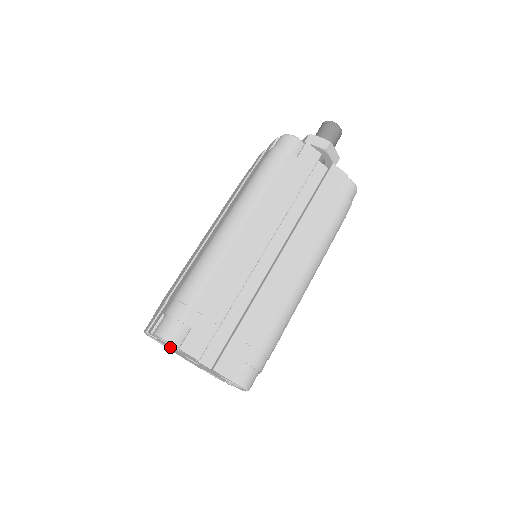
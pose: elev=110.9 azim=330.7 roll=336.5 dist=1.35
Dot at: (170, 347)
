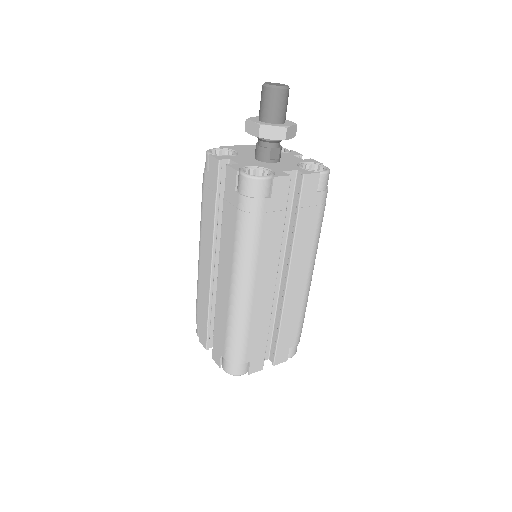
Dot at: occluded
